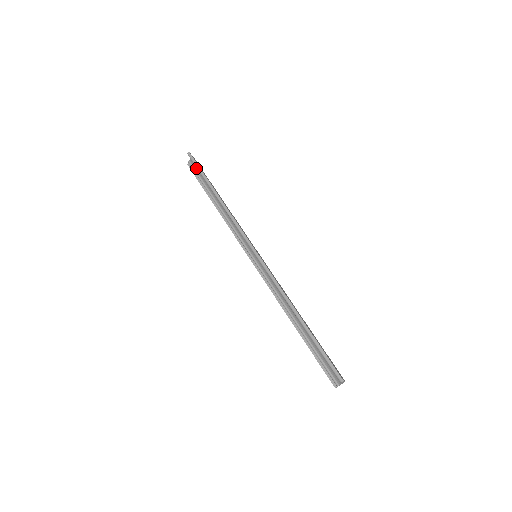
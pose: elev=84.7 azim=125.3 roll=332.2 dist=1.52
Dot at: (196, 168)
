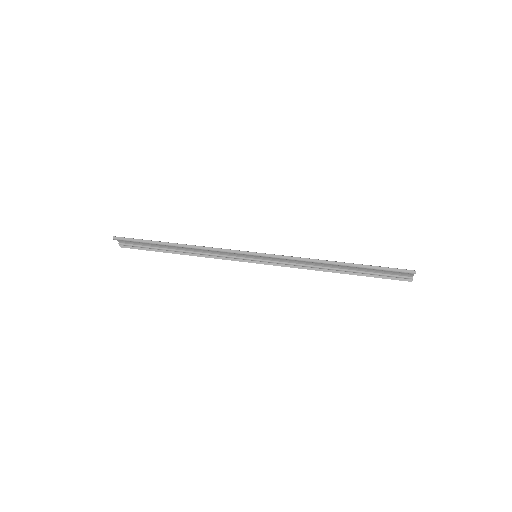
Dot at: (132, 243)
